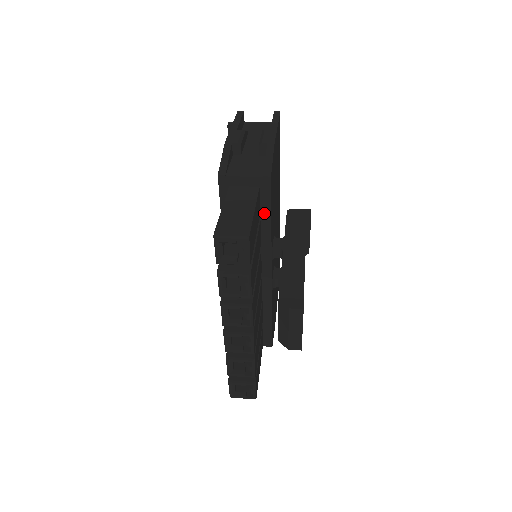
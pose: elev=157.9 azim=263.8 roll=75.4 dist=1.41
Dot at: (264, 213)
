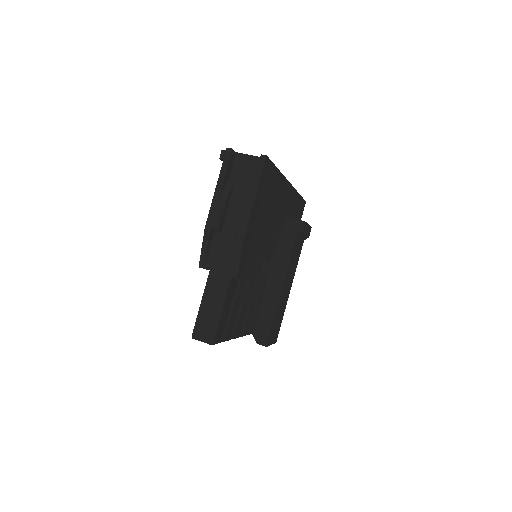
Dot at: occluded
